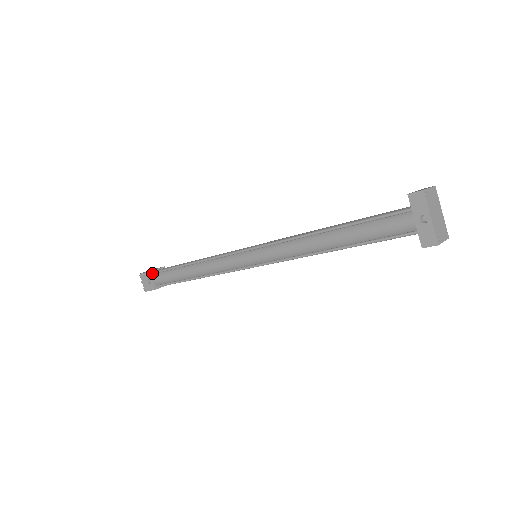
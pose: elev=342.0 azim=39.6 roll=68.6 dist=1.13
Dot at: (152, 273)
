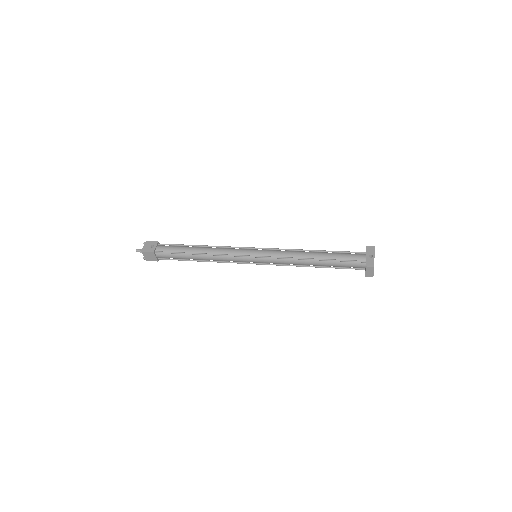
Dot at: (159, 243)
